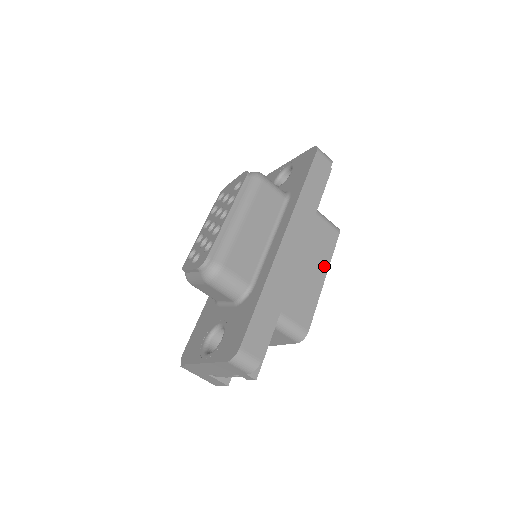
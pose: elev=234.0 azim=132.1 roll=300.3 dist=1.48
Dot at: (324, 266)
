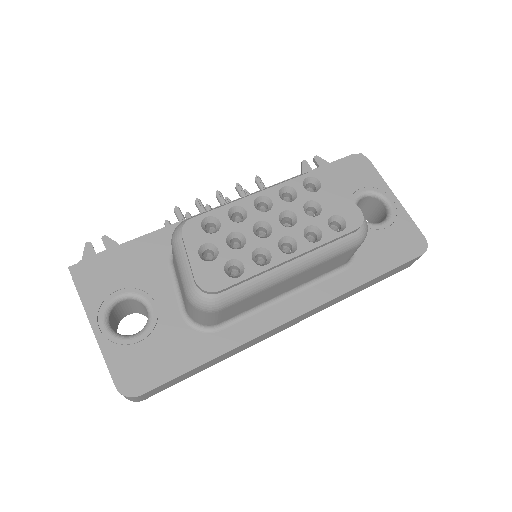
Dot at: occluded
